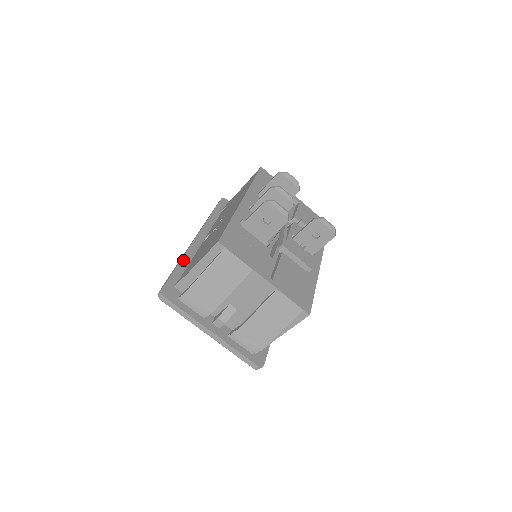
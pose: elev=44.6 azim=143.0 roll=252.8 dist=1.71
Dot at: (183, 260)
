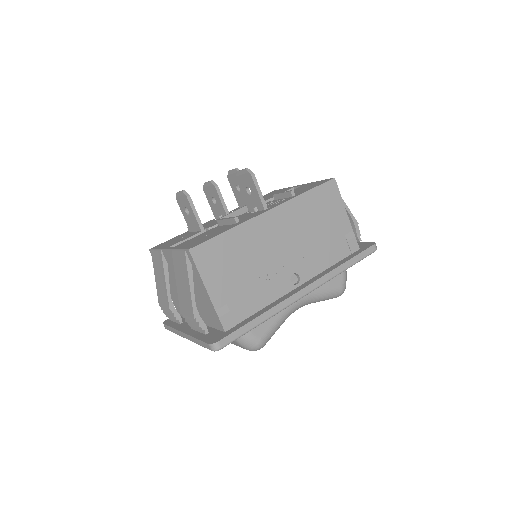
Dot at: occluded
